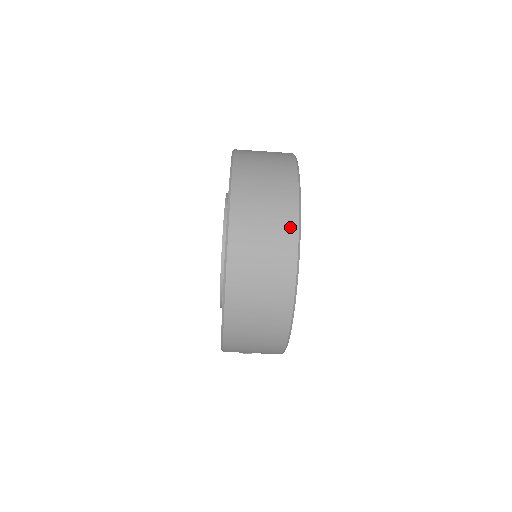
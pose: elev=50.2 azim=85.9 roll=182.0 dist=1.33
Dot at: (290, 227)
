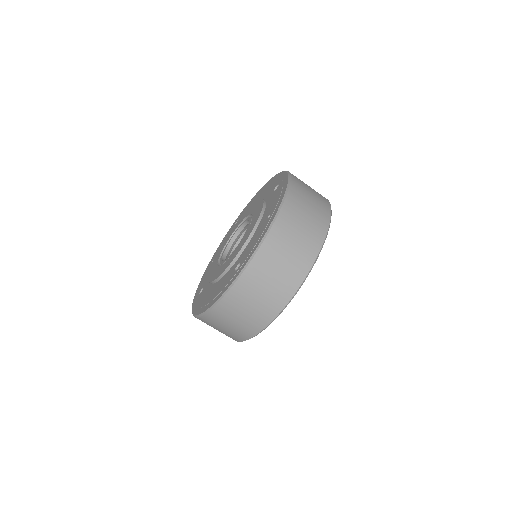
Dot at: (289, 290)
